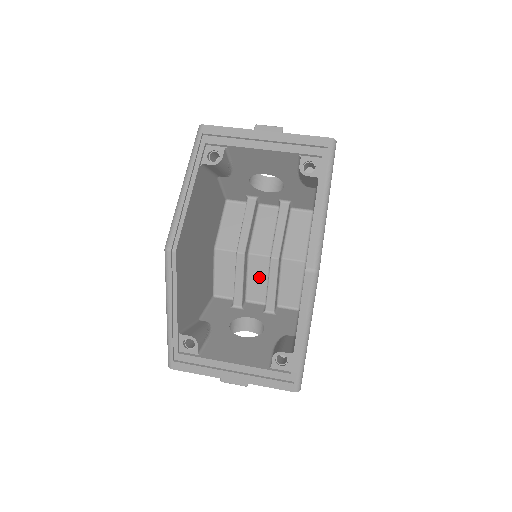
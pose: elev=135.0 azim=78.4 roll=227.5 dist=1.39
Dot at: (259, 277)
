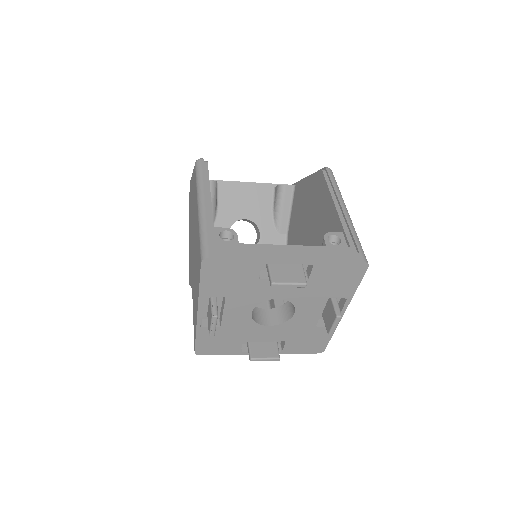
Dot at: occluded
